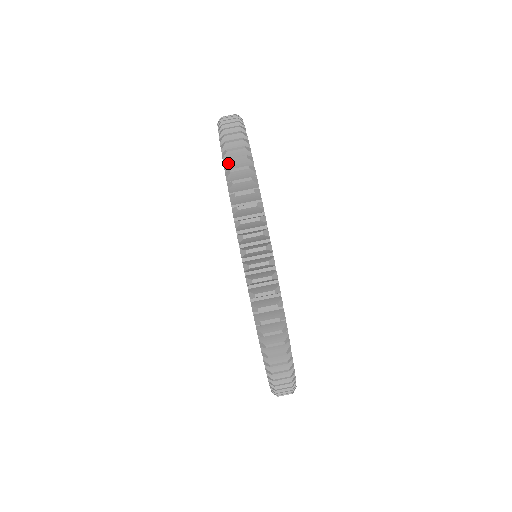
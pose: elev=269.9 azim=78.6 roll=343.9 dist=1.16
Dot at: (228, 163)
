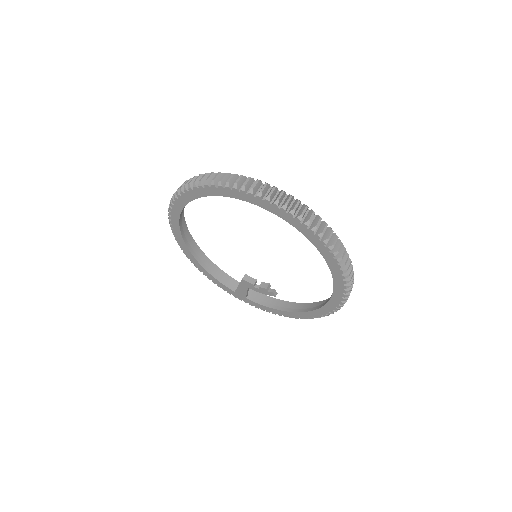
Dot at: (214, 181)
